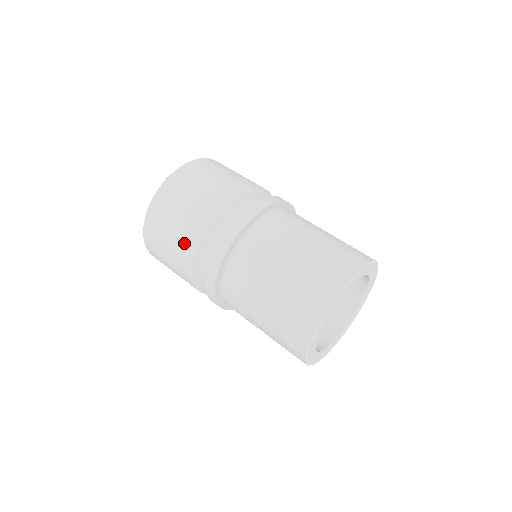
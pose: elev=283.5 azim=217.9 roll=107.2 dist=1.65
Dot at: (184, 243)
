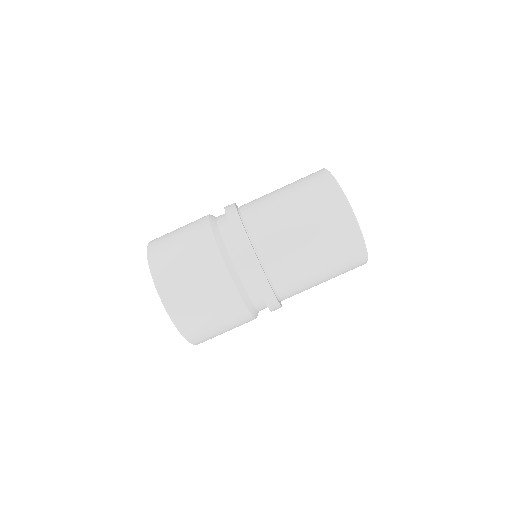
Dot at: (220, 290)
